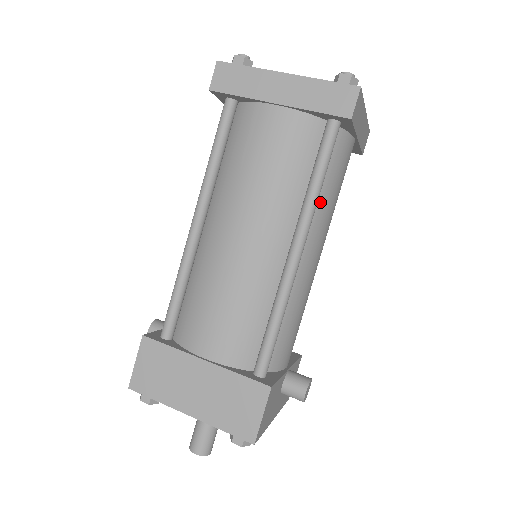
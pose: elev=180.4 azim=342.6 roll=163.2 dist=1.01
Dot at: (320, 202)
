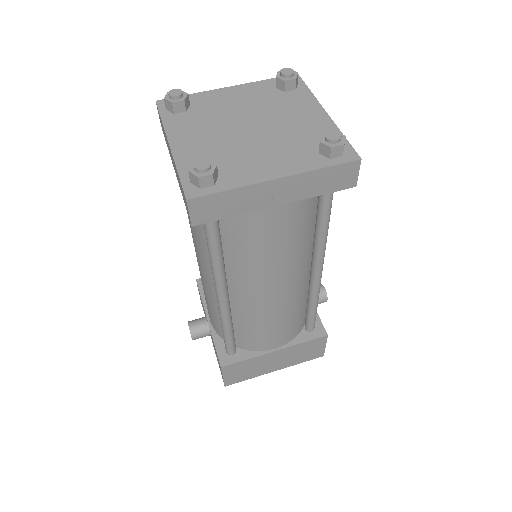
Dot at: occluded
